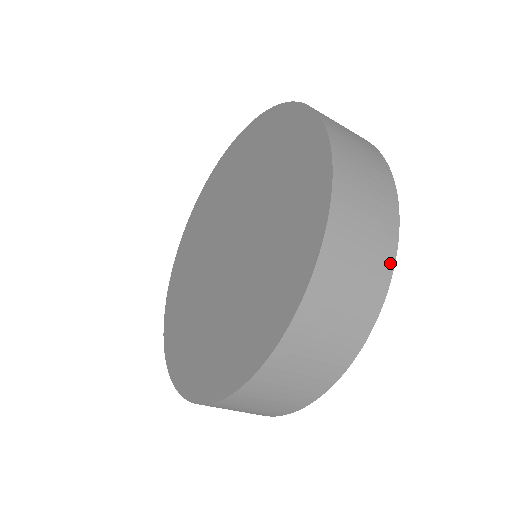
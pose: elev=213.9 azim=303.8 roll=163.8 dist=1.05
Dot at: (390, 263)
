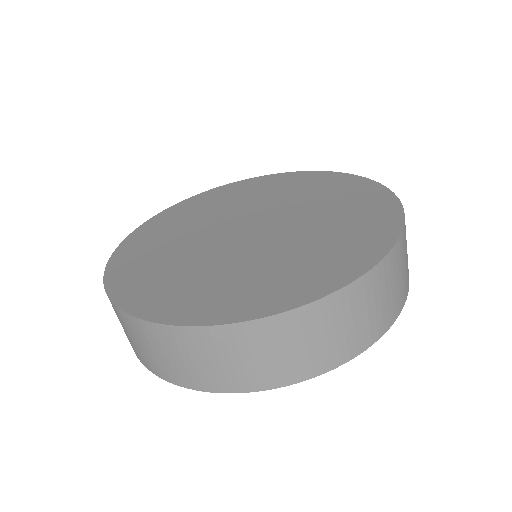
Dot at: (328, 367)
